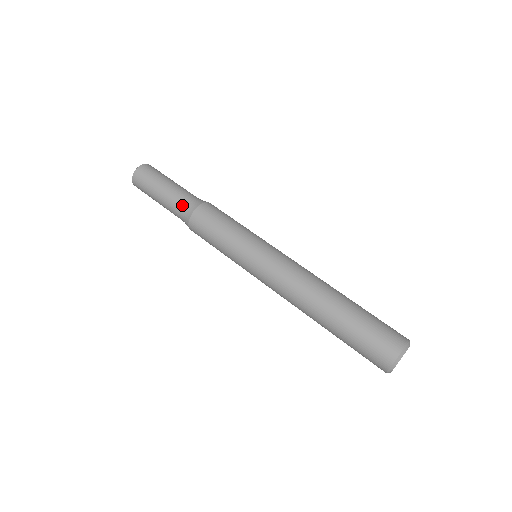
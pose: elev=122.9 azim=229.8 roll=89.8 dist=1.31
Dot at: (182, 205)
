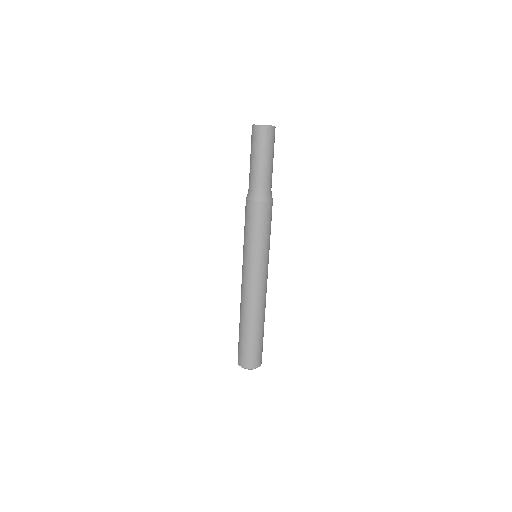
Dot at: (249, 186)
